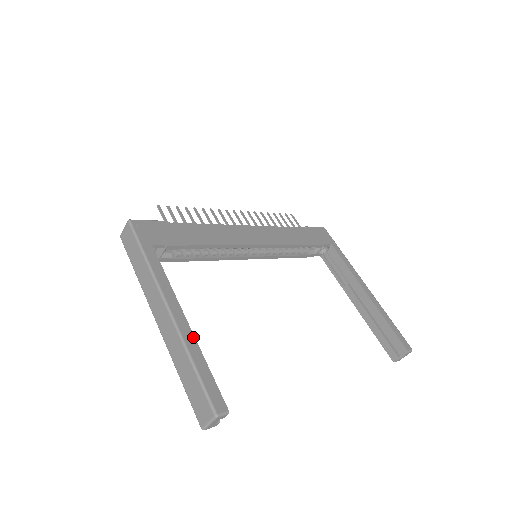
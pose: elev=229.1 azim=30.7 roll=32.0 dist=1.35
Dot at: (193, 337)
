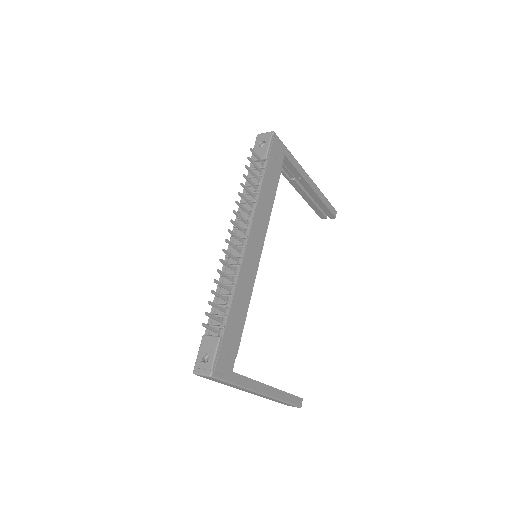
Dot at: (279, 391)
